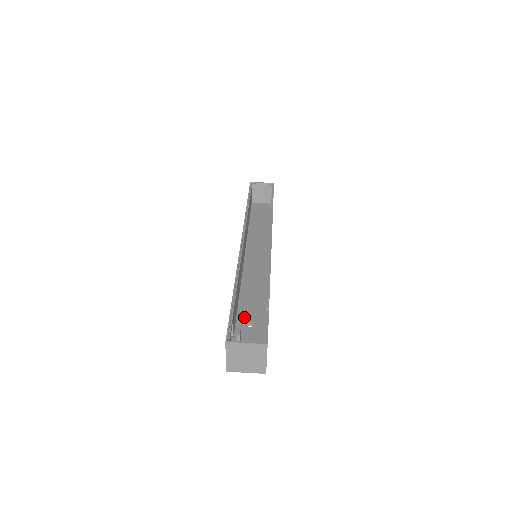
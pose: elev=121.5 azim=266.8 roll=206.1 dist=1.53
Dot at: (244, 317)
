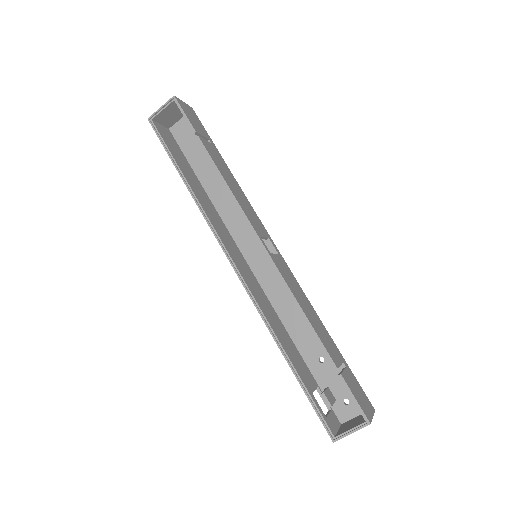
Dot at: (308, 352)
